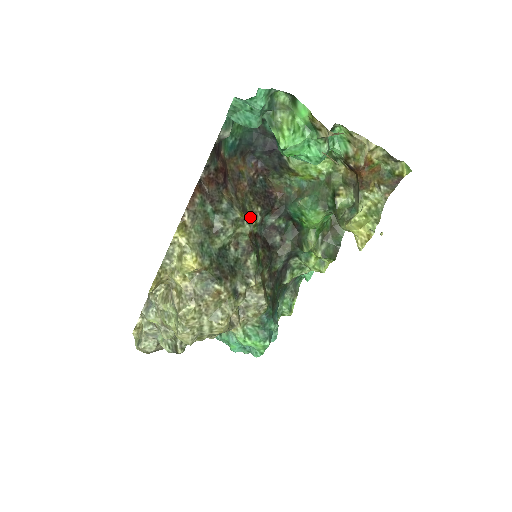
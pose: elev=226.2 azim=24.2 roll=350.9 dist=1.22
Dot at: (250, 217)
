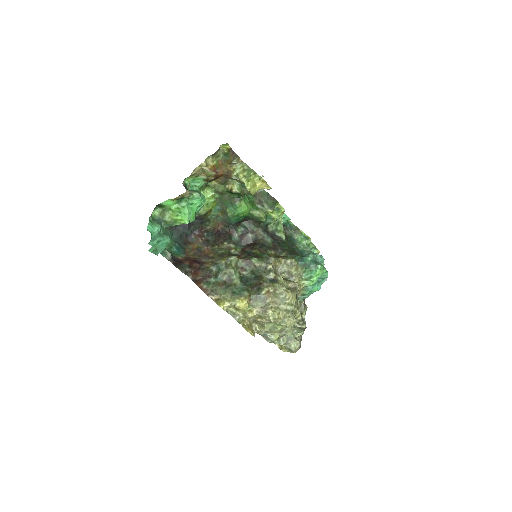
Dot at: (229, 252)
